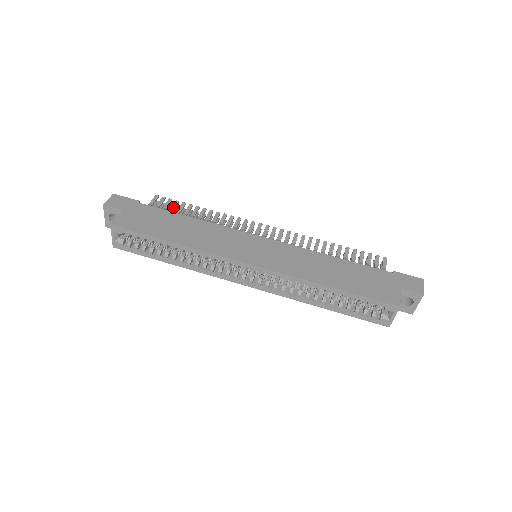
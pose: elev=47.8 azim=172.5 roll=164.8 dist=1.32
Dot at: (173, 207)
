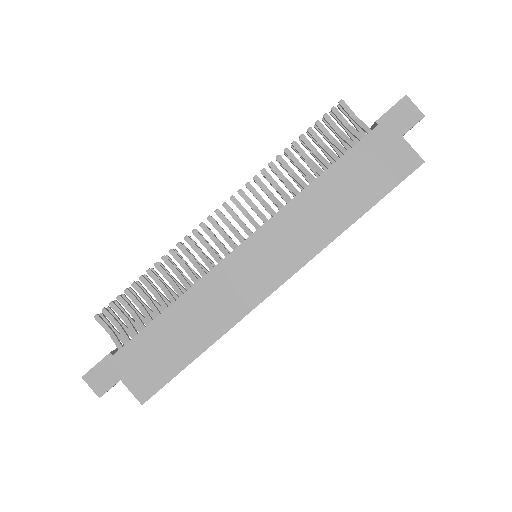
Dot at: (128, 308)
